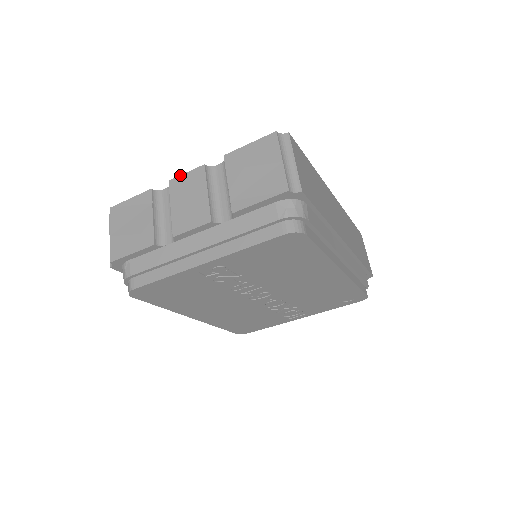
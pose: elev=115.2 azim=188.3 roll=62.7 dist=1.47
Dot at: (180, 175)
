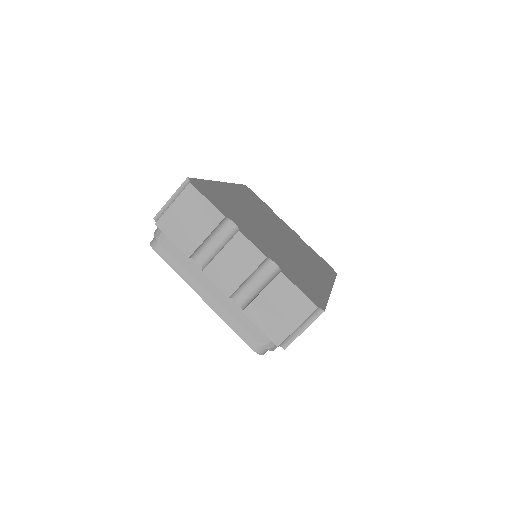
Dot at: (248, 239)
